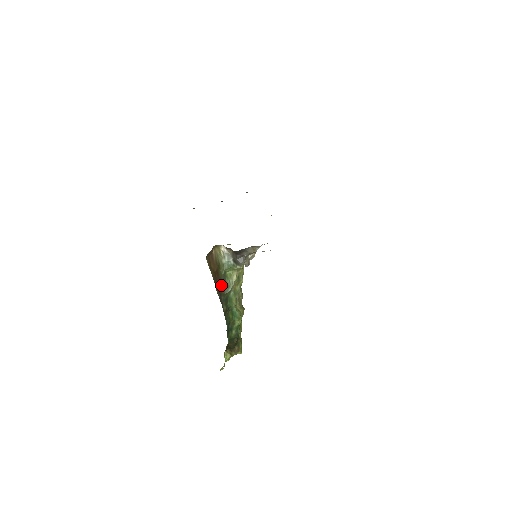
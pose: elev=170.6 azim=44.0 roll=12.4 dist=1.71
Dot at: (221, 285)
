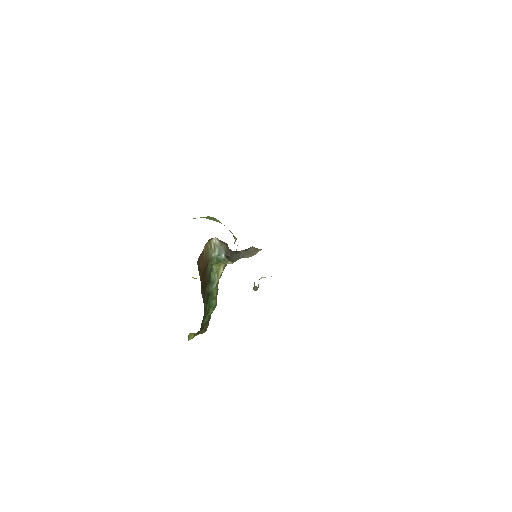
Dot at: (206, 284)
